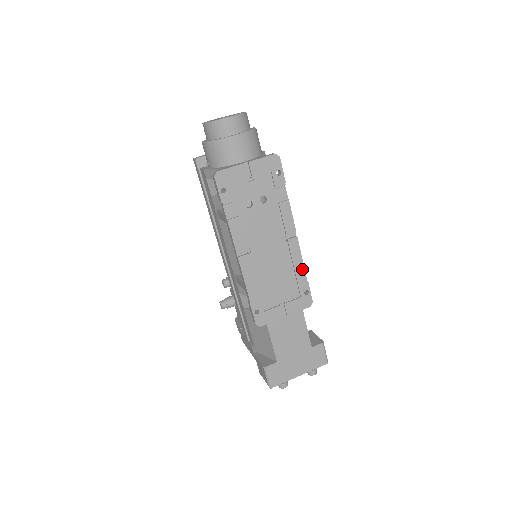
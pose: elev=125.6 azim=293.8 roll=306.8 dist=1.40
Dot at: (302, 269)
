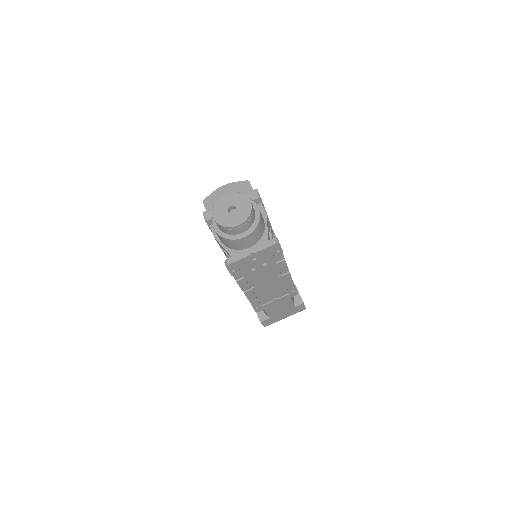
Dot at: (292, 284)
